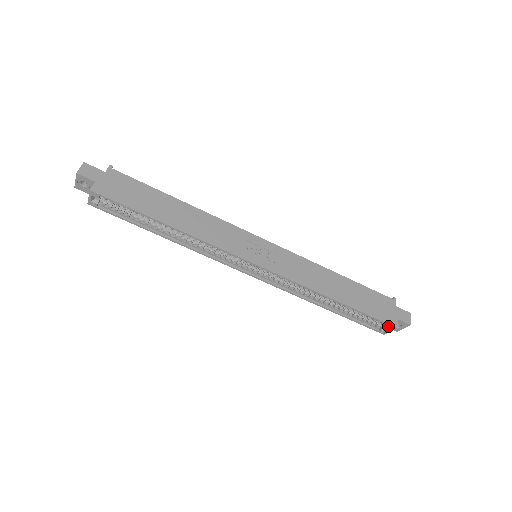
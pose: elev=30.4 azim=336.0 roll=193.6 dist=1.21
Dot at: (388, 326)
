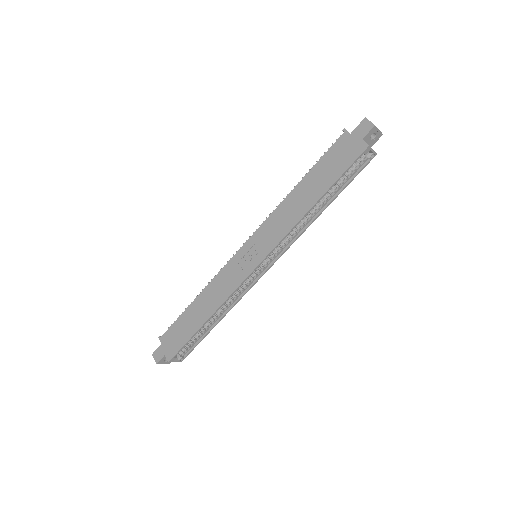
Dot at: occluded
